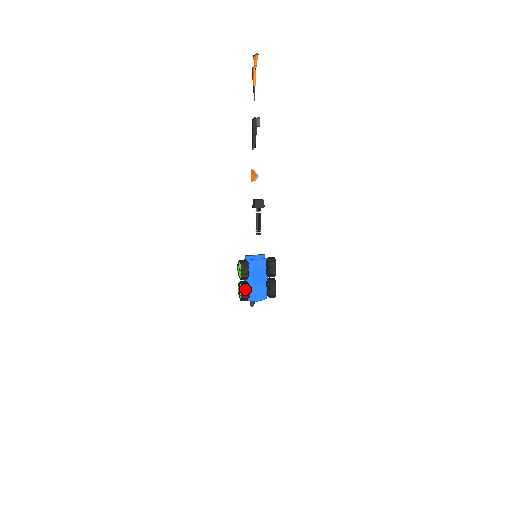
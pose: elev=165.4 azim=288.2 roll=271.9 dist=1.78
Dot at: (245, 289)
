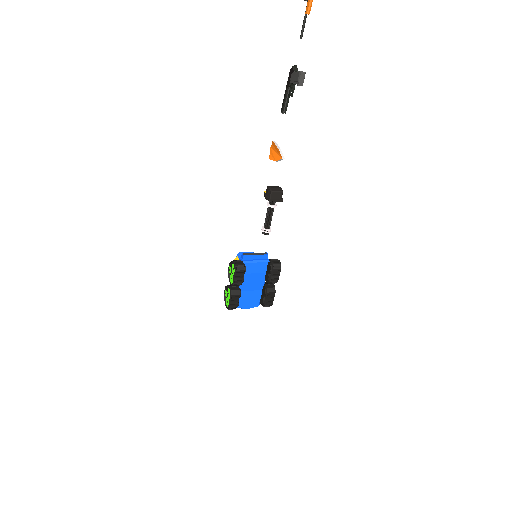
Dot at: (235, 298)
